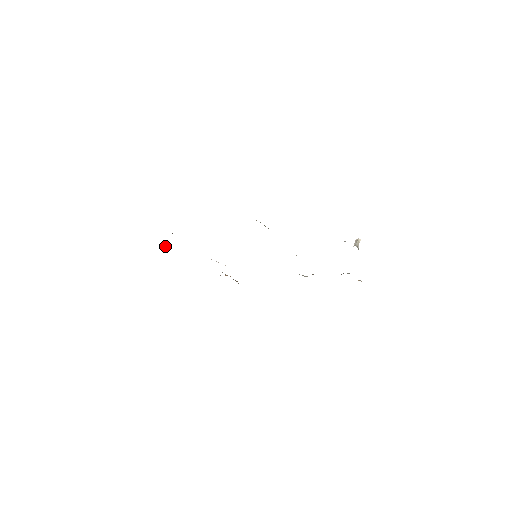
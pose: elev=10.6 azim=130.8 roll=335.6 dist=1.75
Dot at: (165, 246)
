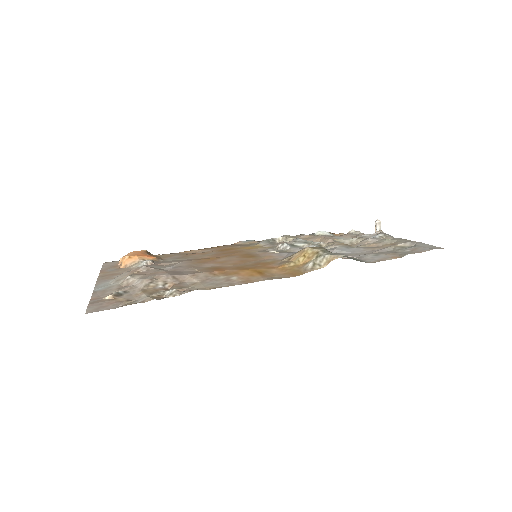
Dot at: (114, 294)
